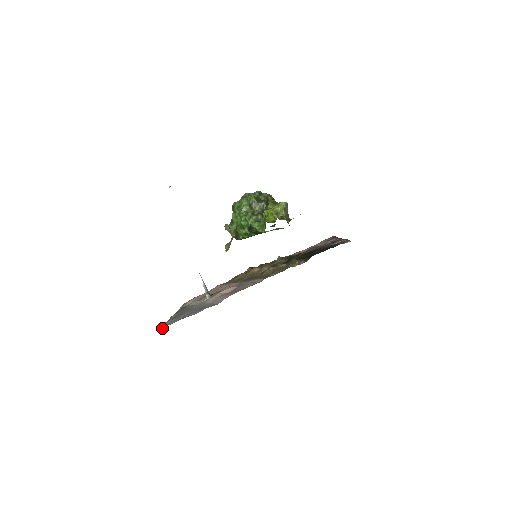
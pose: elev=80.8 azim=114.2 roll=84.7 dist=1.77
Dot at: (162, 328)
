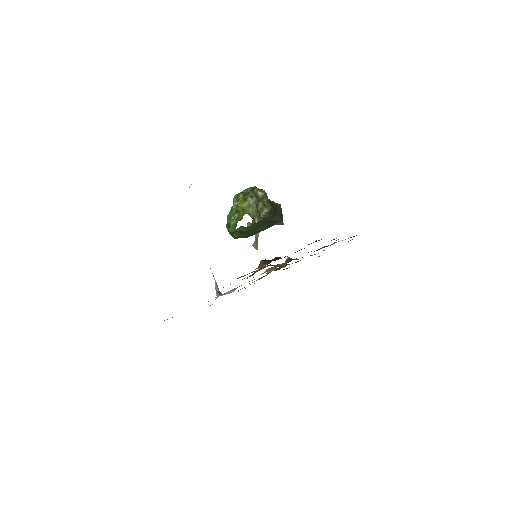
Dot at: occluded
